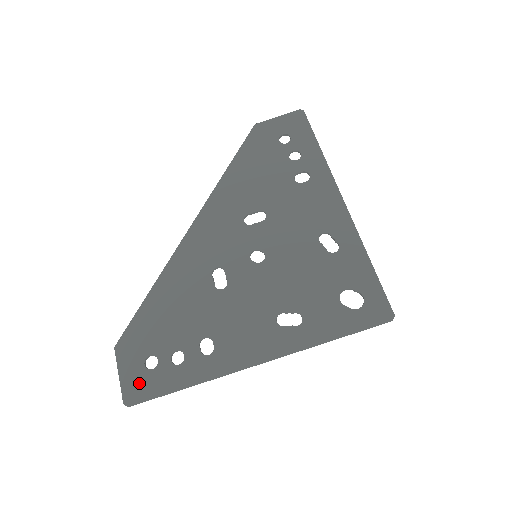
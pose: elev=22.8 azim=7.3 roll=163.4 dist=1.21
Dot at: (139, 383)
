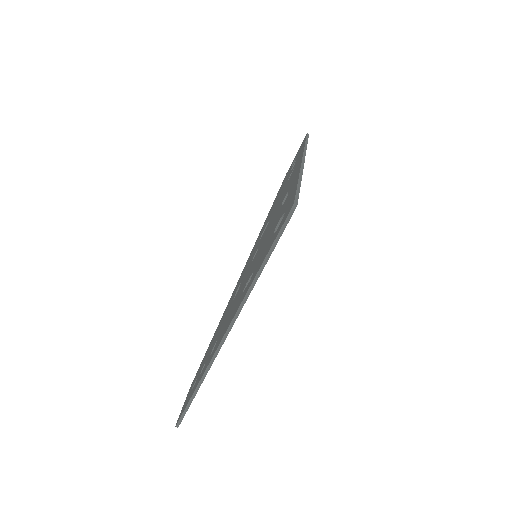
Dot at: (185, 404)
